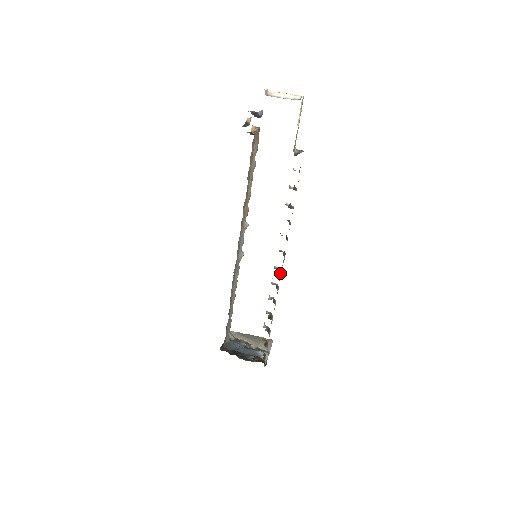
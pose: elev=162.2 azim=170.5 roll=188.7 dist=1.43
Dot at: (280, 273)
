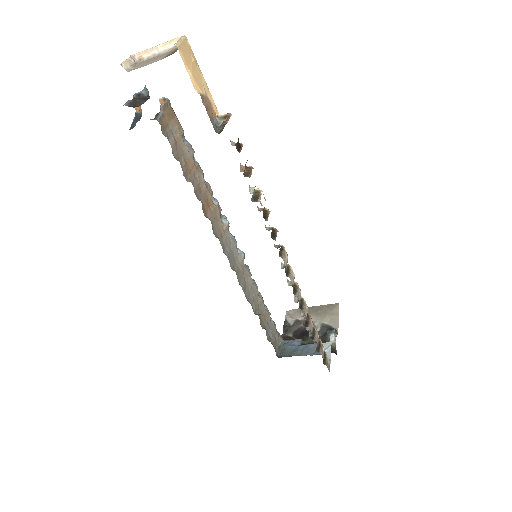
Dot at: (289, 277)
